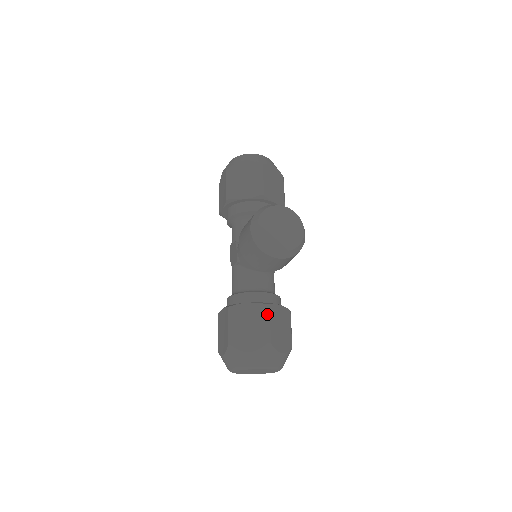
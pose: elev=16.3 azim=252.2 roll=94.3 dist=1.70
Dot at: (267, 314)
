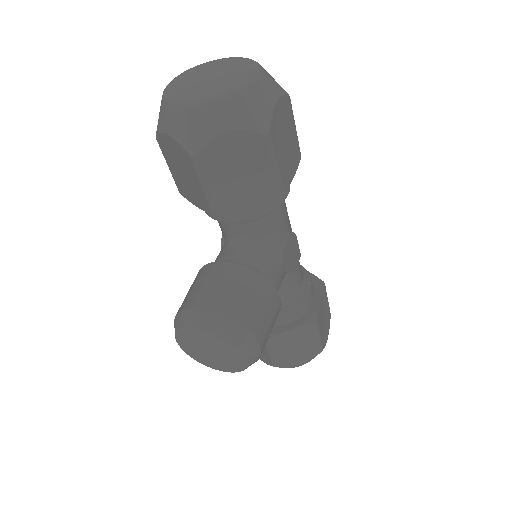
Dot at: (266, 347)
